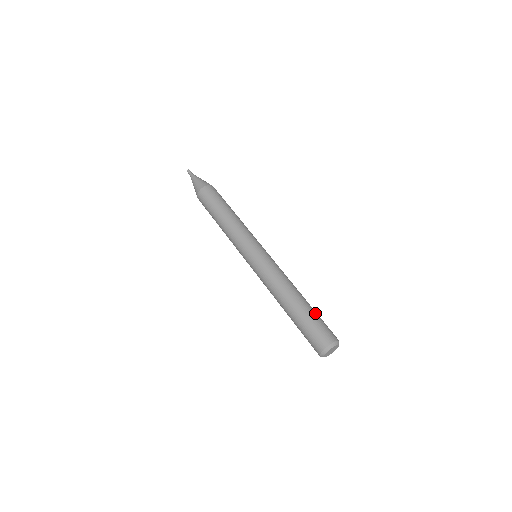
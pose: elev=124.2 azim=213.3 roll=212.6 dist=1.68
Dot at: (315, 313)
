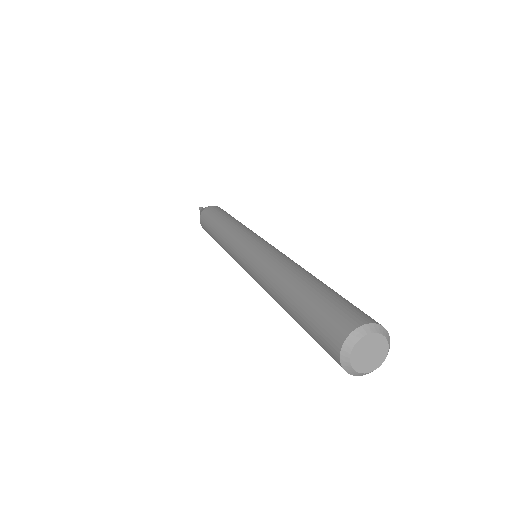
Dot at: occluded
